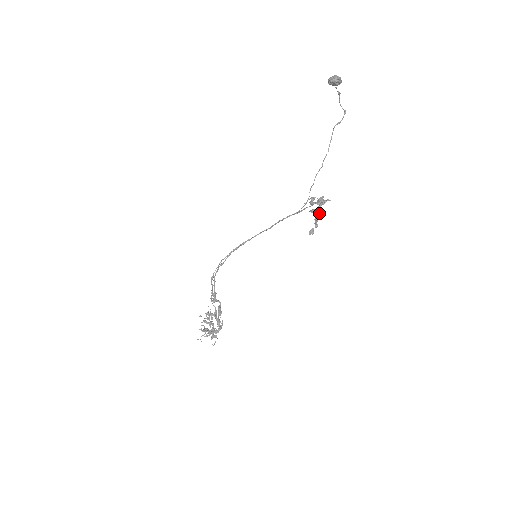
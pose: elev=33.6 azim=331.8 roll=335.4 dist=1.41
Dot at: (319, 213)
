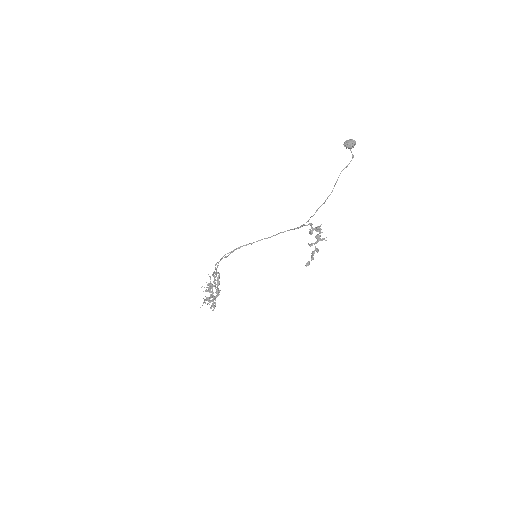
Dot at: (316, 250)
